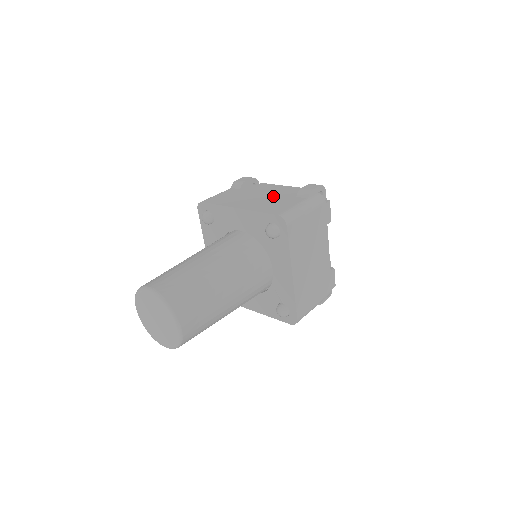
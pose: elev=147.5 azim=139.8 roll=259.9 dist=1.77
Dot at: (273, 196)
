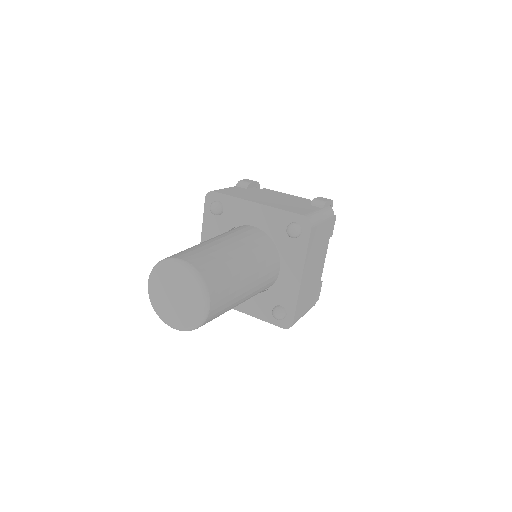
Dot at: (286, 200)
